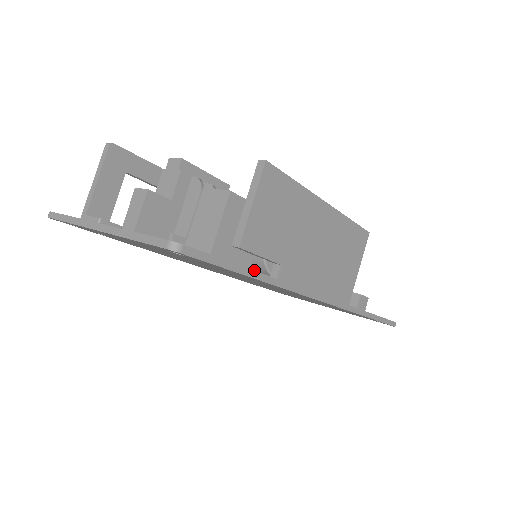
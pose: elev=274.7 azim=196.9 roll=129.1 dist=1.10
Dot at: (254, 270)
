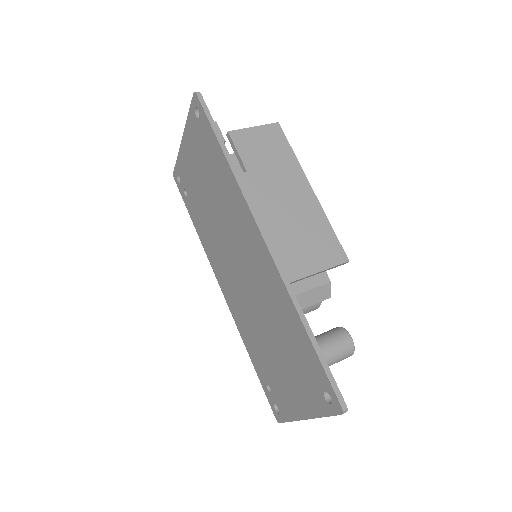
Dot at: occluded
